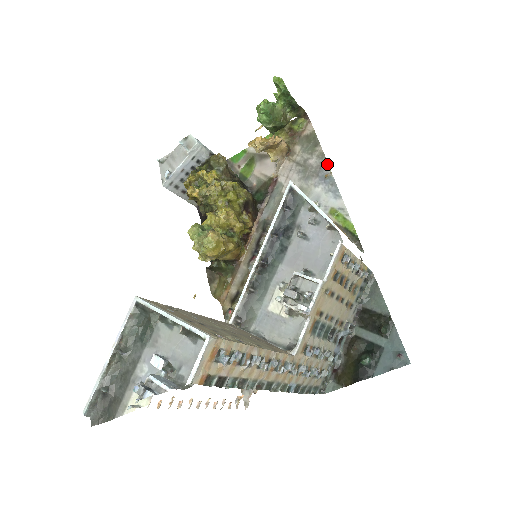
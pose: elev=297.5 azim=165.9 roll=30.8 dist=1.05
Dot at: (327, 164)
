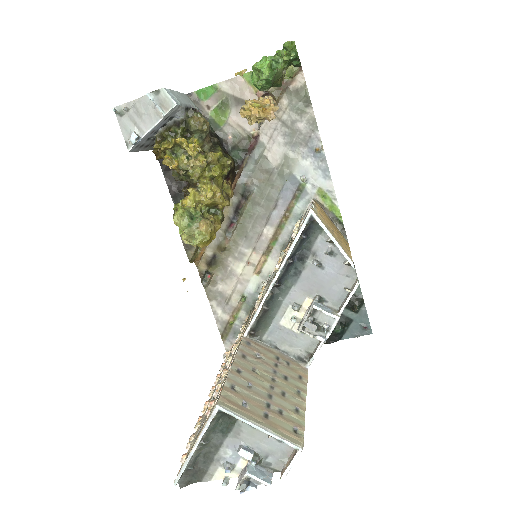
Dot at: (319, 135)
